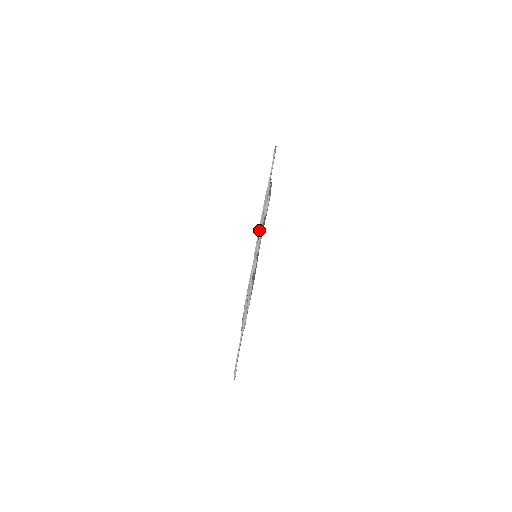
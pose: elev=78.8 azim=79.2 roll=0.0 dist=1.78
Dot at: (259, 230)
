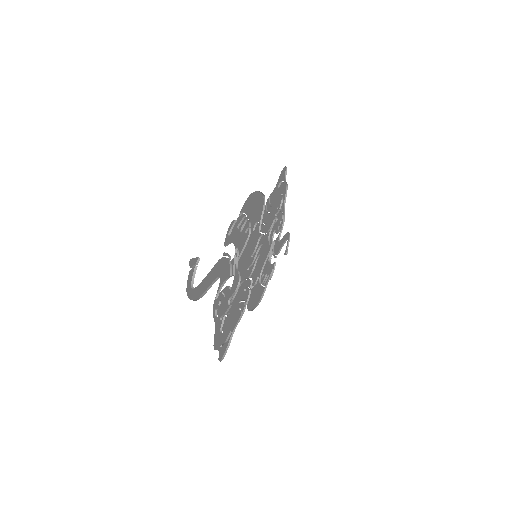
Dot at: (262, 267)
